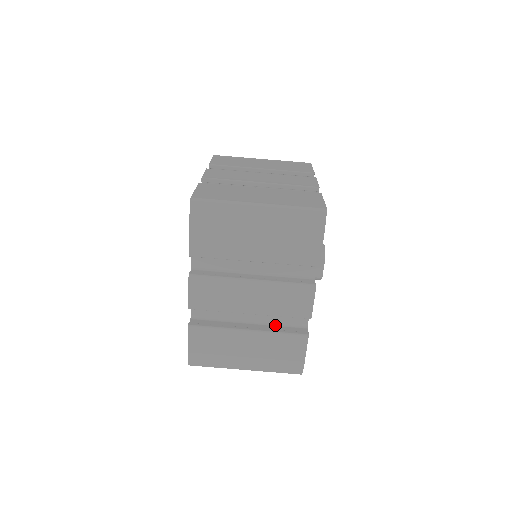
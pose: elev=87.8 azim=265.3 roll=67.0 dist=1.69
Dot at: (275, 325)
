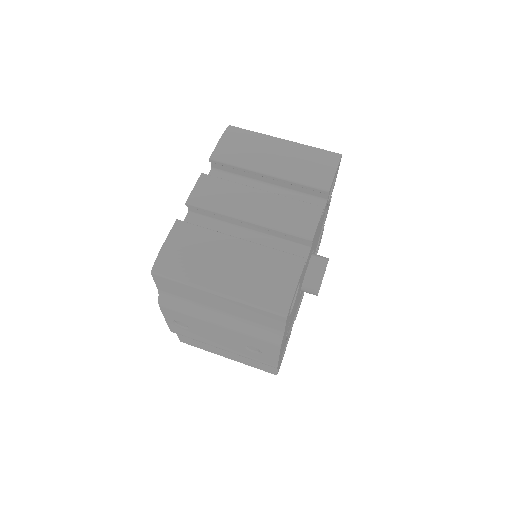
Dot at: occluded
